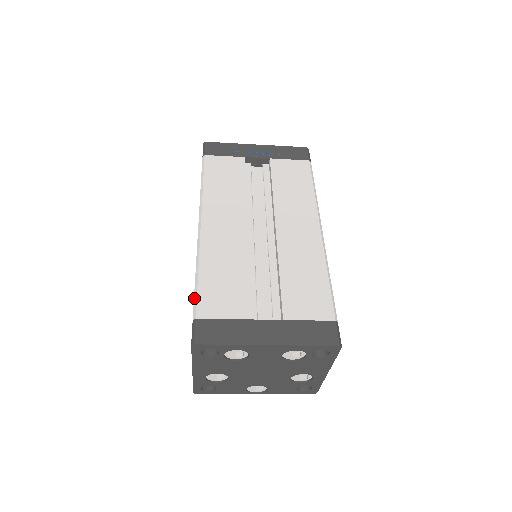
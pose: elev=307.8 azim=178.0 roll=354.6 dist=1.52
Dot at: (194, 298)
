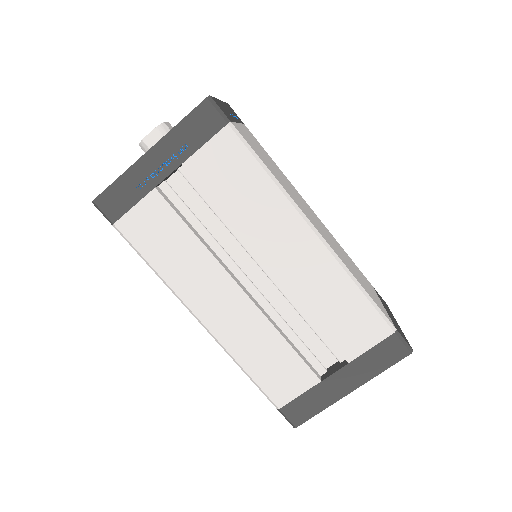
Dot at: (262, 392)
